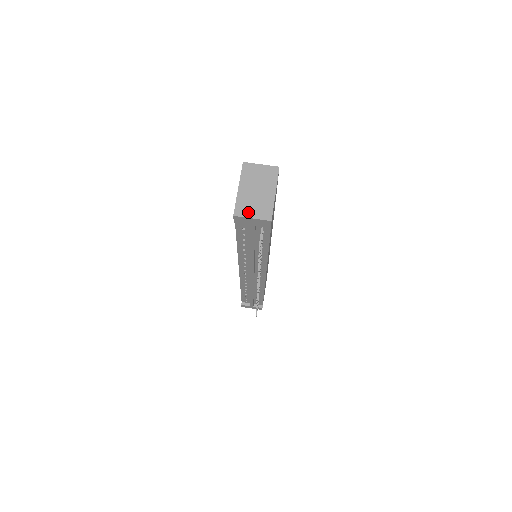
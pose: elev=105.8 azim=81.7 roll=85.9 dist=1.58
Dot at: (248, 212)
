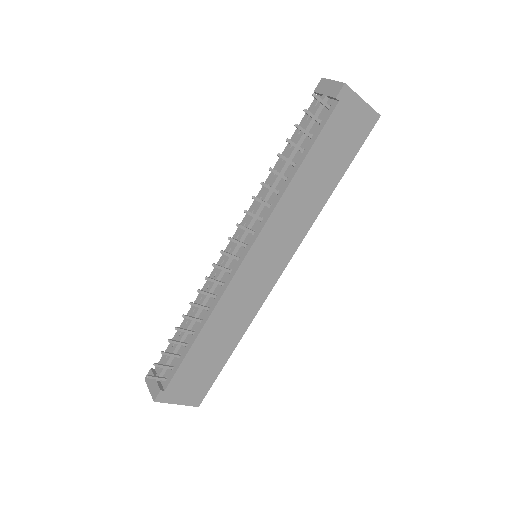
Dot at: occluded
